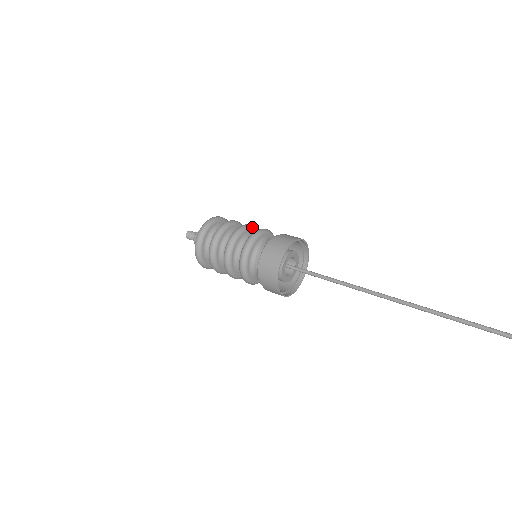
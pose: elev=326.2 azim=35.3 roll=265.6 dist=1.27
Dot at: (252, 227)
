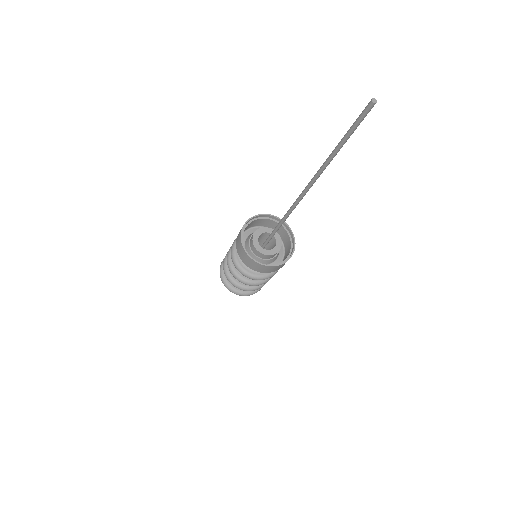
Dot at: occluded
